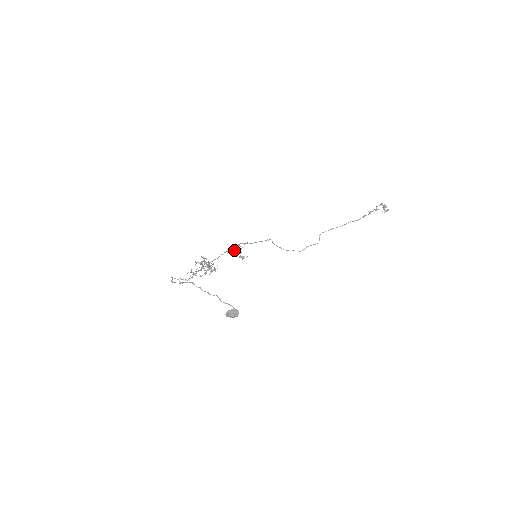
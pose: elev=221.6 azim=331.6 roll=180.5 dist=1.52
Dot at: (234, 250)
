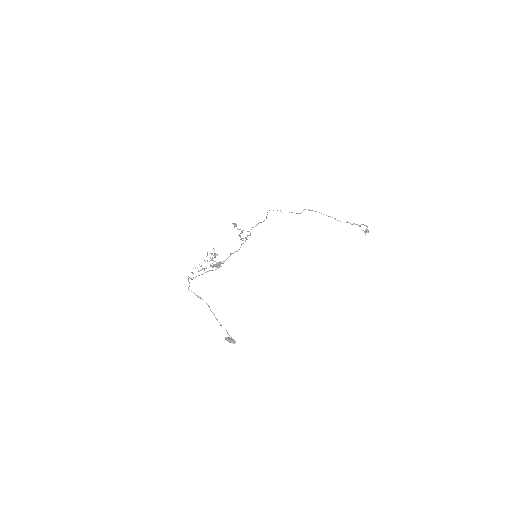
Dot at: (237, 228)
